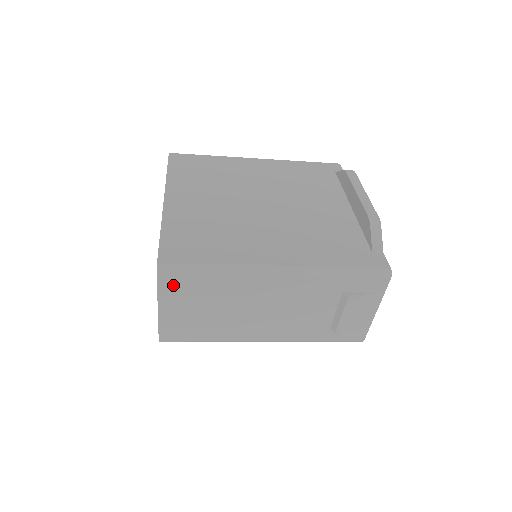
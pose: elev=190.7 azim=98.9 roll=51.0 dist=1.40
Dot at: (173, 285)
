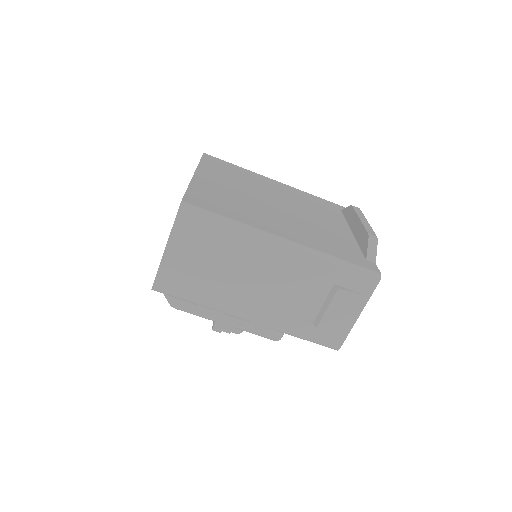
Dot at: (188, 227)
